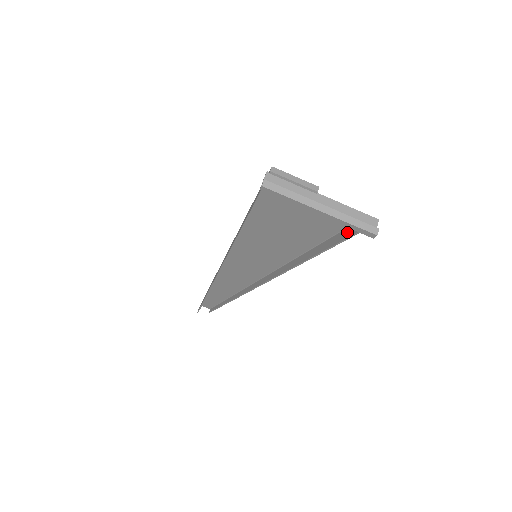
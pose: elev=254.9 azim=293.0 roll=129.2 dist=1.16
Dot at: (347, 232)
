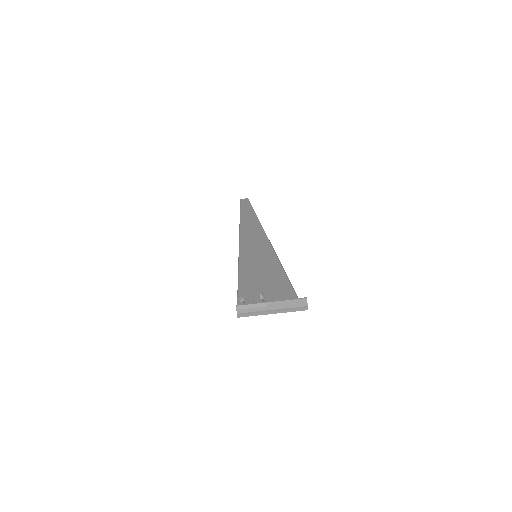
Dot at: occluded
